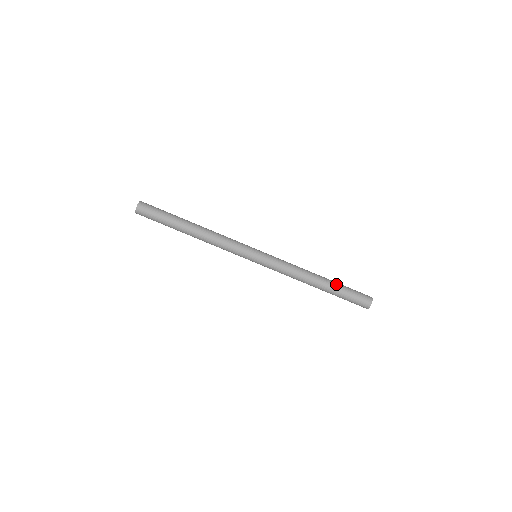
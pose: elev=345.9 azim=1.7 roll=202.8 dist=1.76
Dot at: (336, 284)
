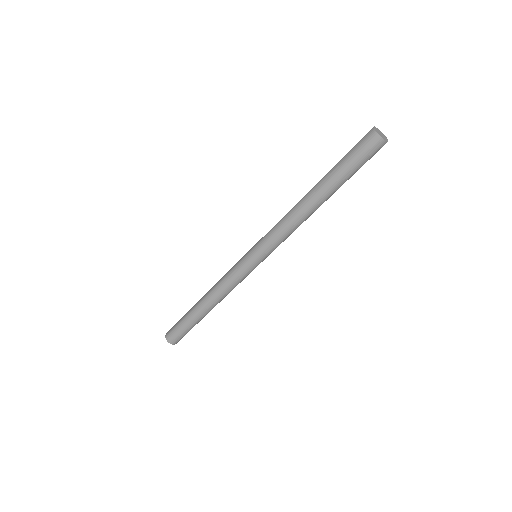
Dot at: (328, 172)
